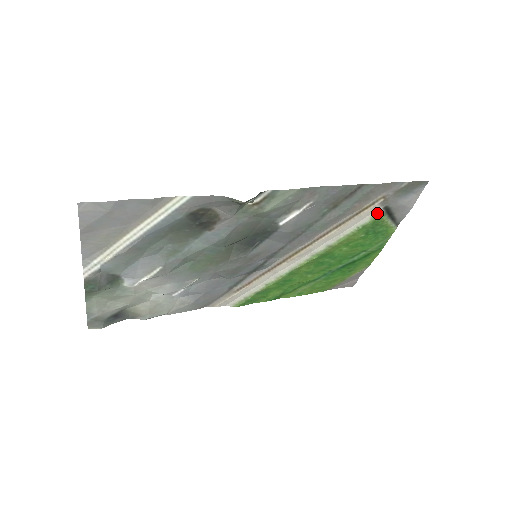
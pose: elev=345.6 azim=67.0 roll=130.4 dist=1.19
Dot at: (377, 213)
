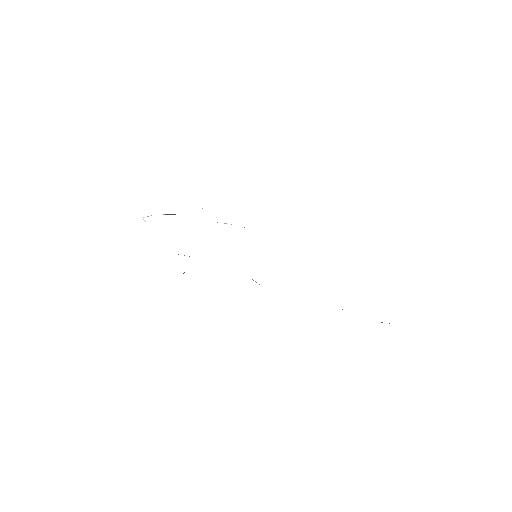
Dot at: occluded
